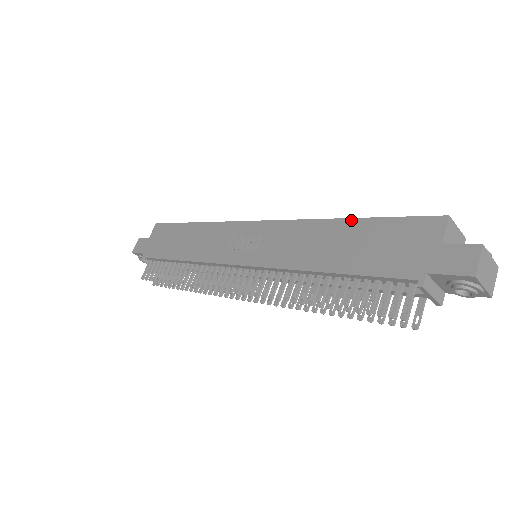
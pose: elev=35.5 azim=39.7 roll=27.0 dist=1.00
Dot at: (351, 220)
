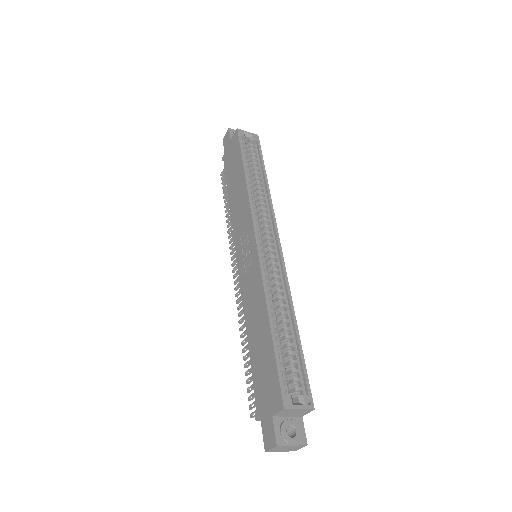
Dot at: (269, 330)
